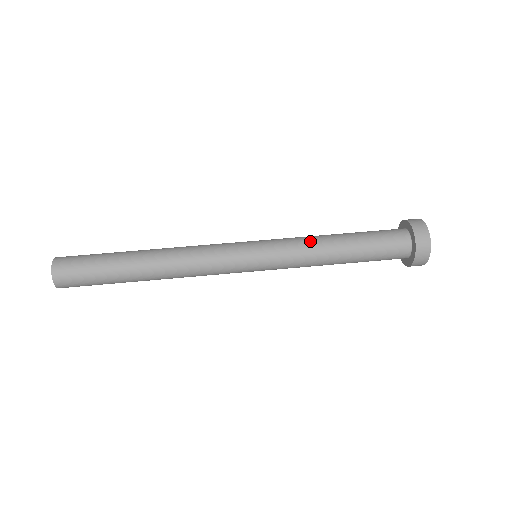
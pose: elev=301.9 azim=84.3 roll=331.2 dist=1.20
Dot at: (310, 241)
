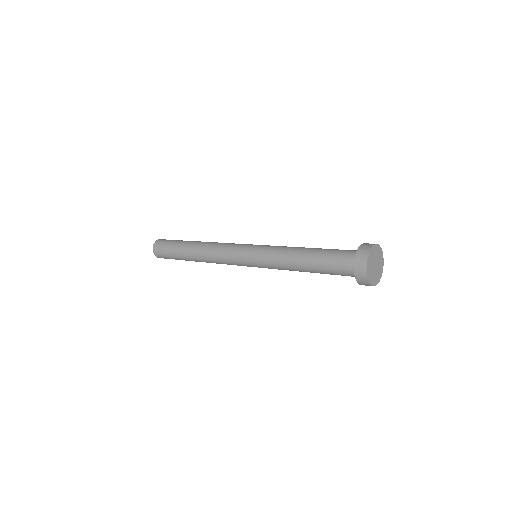
Dot at: (289, 247)
